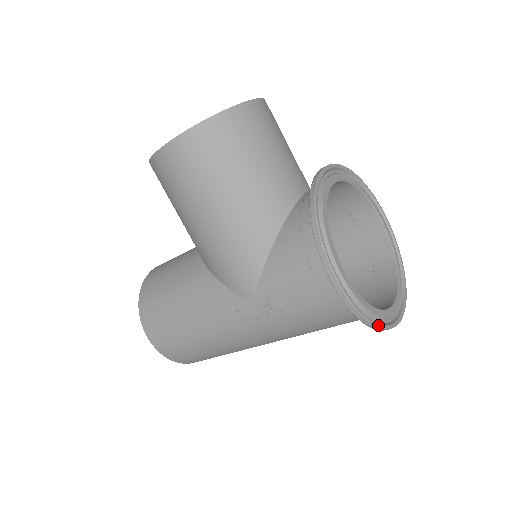
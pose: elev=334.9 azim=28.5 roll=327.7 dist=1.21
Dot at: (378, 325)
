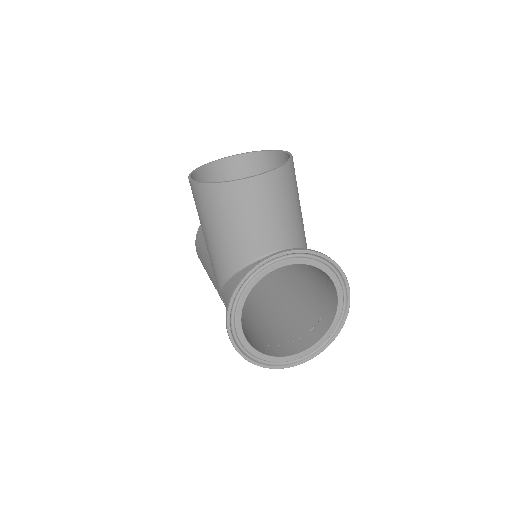
Dot at: (260, 365)
